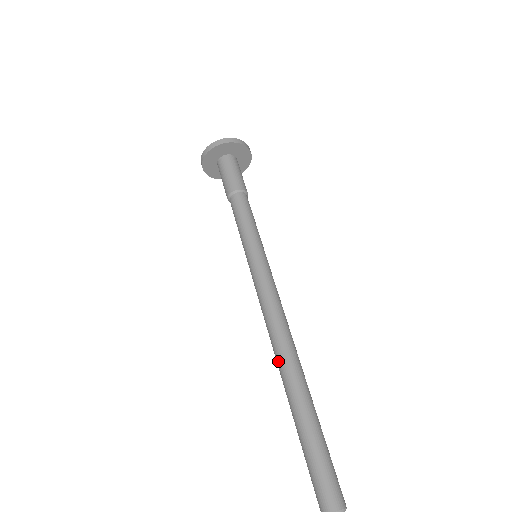
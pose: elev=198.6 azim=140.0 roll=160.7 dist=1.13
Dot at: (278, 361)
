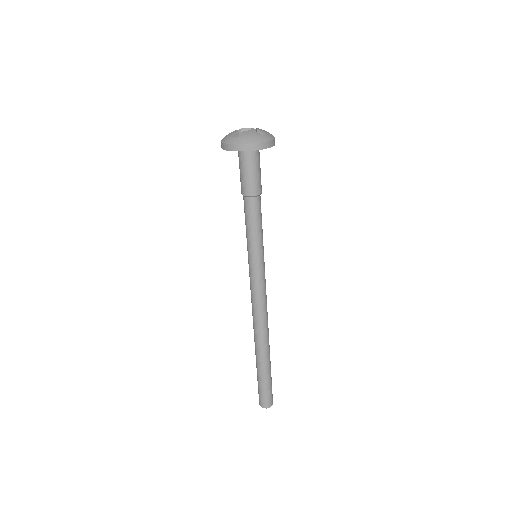
Dot at: (255, 335)
